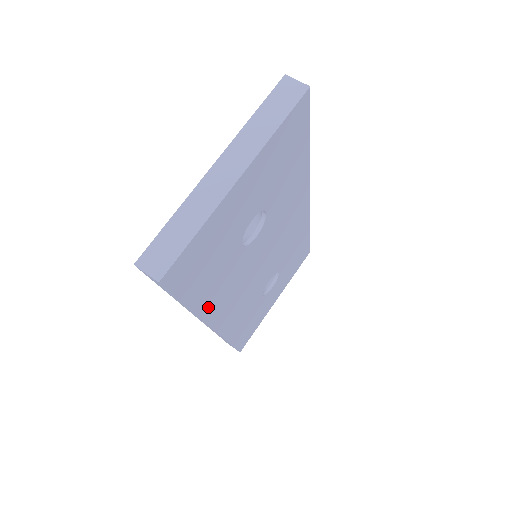
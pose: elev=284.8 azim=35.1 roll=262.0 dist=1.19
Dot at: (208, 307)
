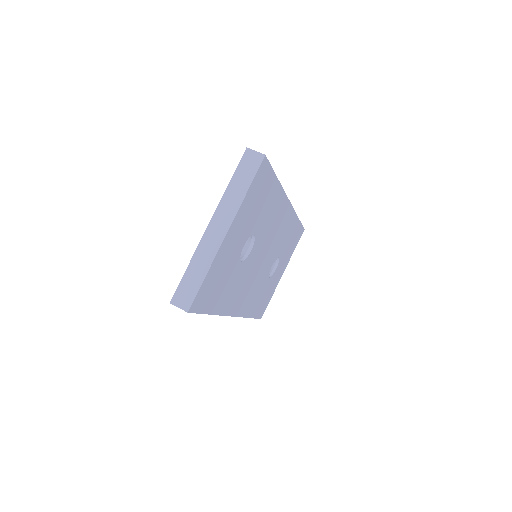
Dot at: (225, 307)
